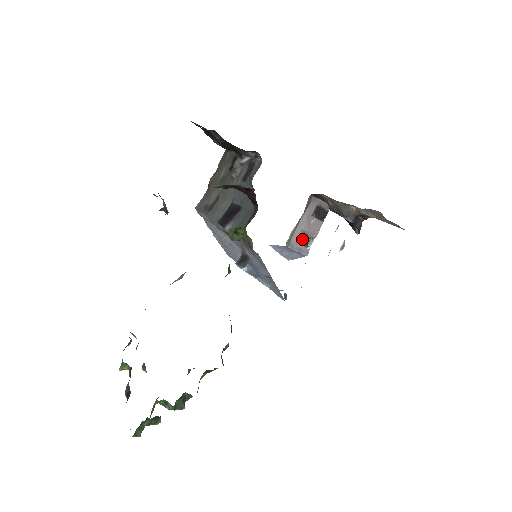
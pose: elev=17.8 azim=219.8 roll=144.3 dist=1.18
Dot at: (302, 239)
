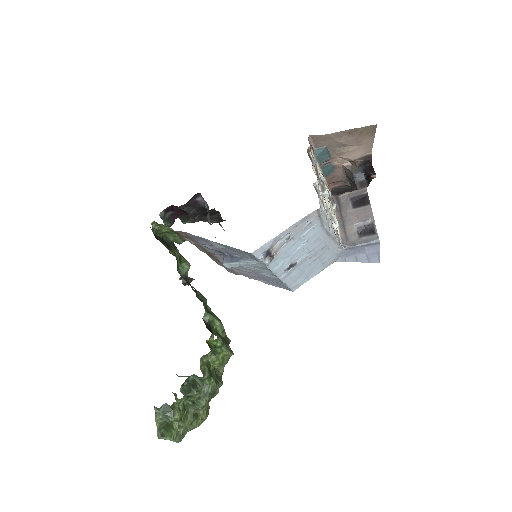
Dot at: (362, 233)
